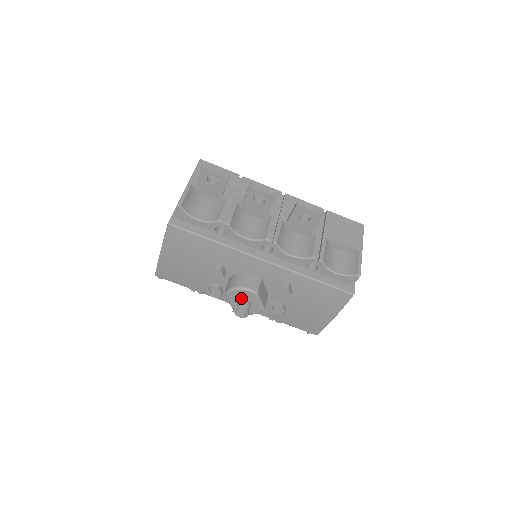
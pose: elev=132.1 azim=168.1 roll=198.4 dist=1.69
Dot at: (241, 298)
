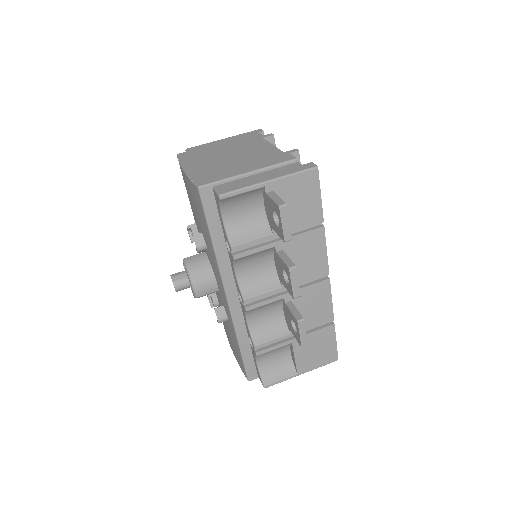
Dot at: (188, 278)
